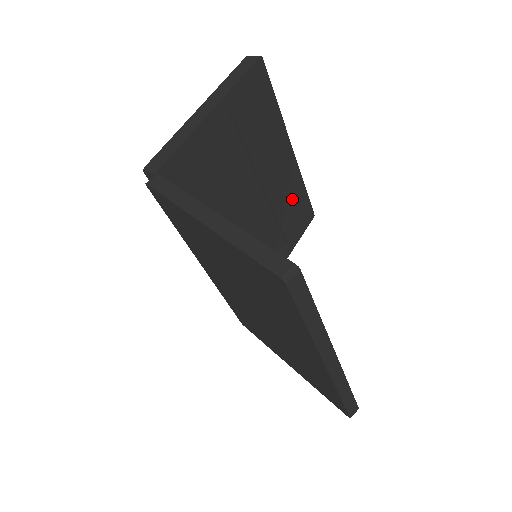
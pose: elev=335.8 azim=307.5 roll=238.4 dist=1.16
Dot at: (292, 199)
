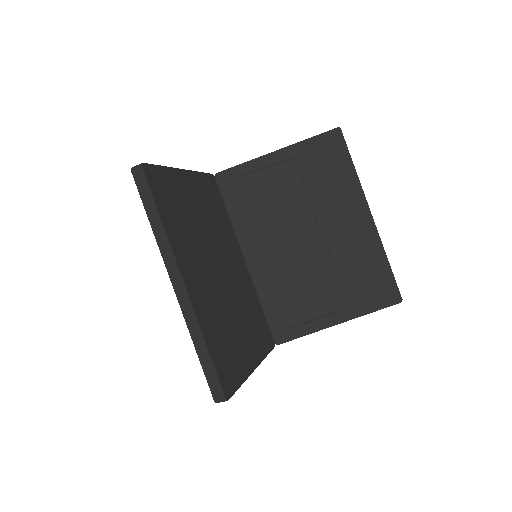
Dot at: (364, 263)
